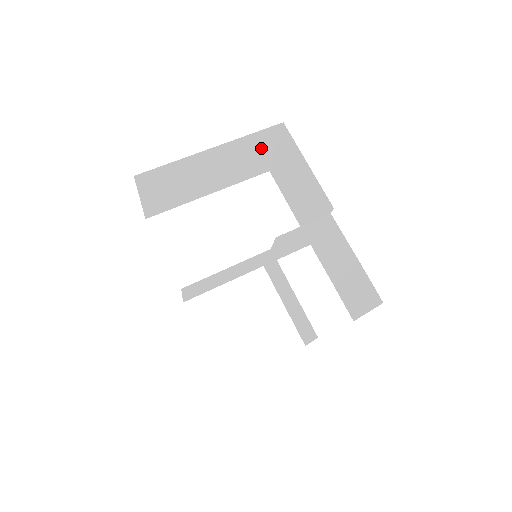
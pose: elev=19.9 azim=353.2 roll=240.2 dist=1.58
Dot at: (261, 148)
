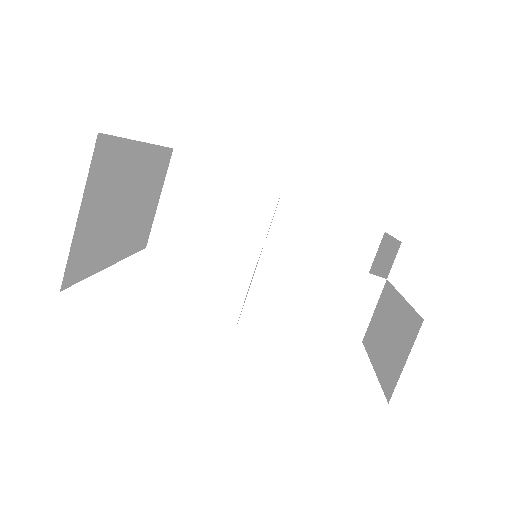
Dot at: (156, 187)
